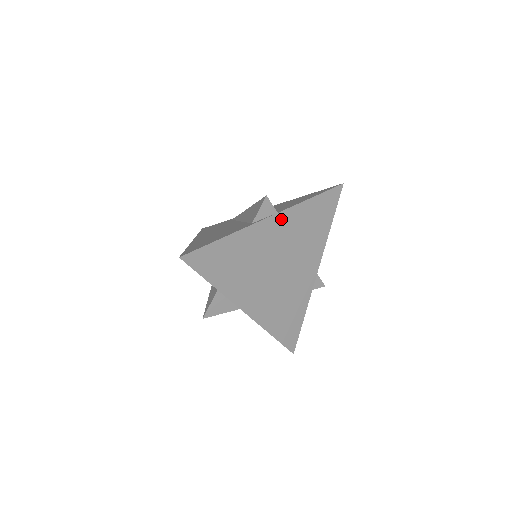
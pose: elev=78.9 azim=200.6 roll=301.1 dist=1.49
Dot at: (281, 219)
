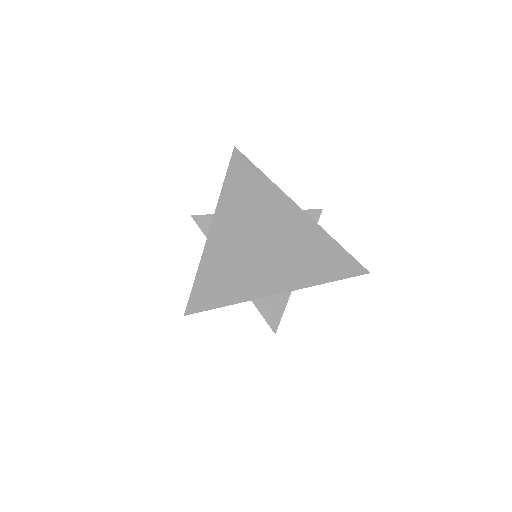
Dot at: (222, 214)
